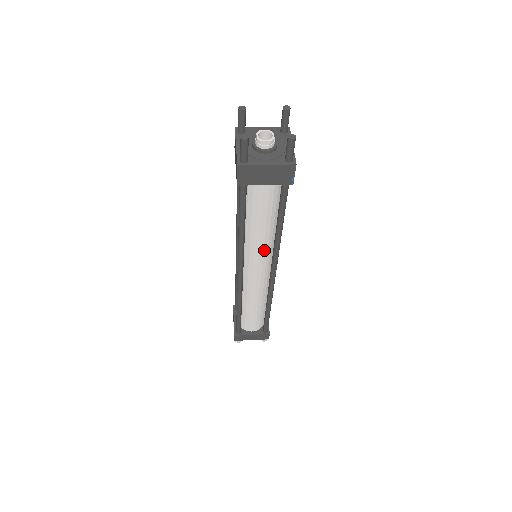
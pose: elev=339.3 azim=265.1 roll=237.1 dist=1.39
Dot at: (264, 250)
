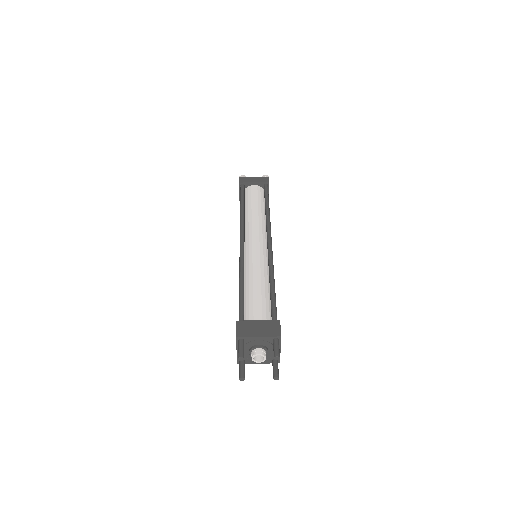
Dot at: occluded
